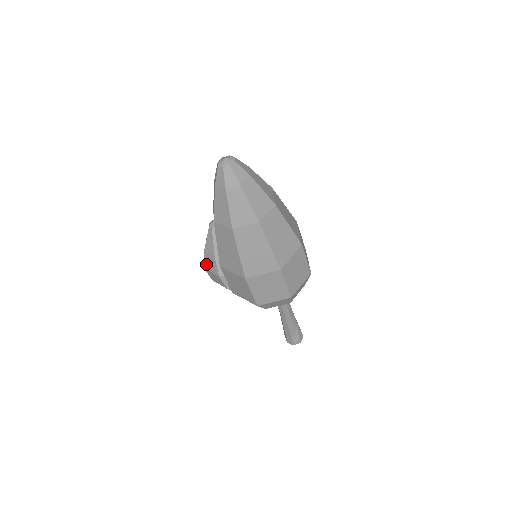
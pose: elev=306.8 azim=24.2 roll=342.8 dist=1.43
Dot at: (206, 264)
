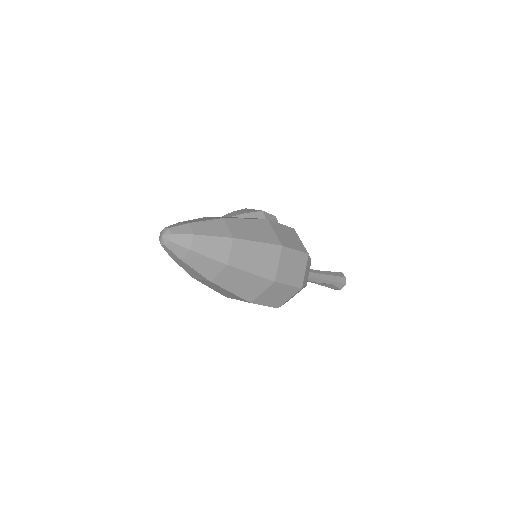
Dot at: occluded
